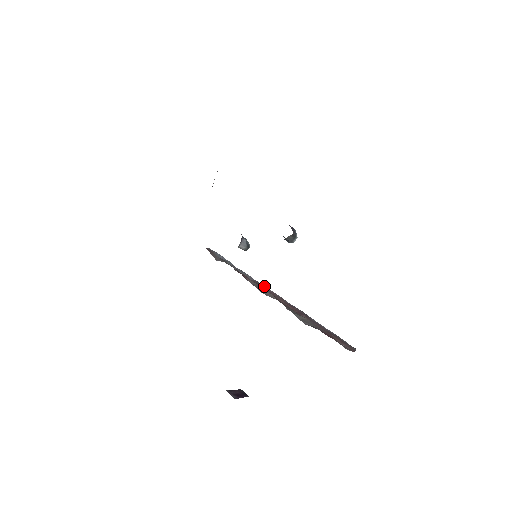
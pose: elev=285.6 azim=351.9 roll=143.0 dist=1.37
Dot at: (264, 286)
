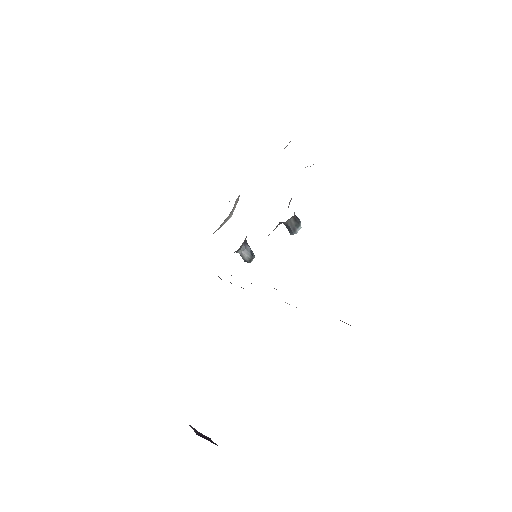
Dot at: occluded
